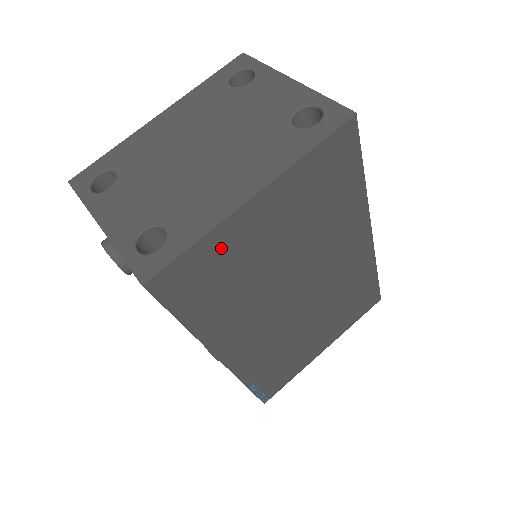
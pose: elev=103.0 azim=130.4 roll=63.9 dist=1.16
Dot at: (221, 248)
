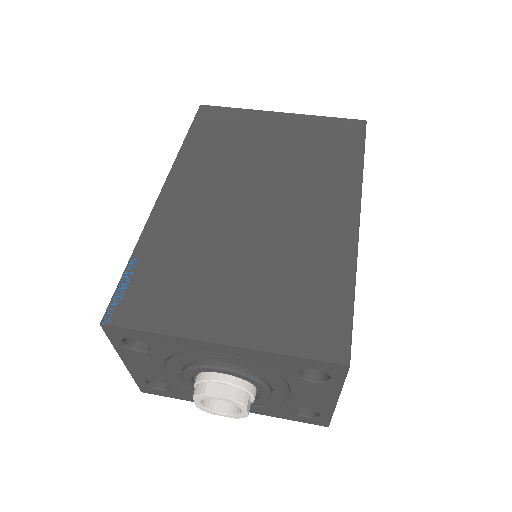
Dot at: (244, 120)
